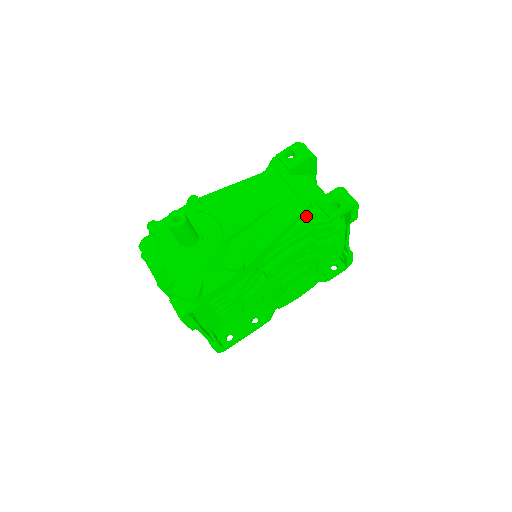
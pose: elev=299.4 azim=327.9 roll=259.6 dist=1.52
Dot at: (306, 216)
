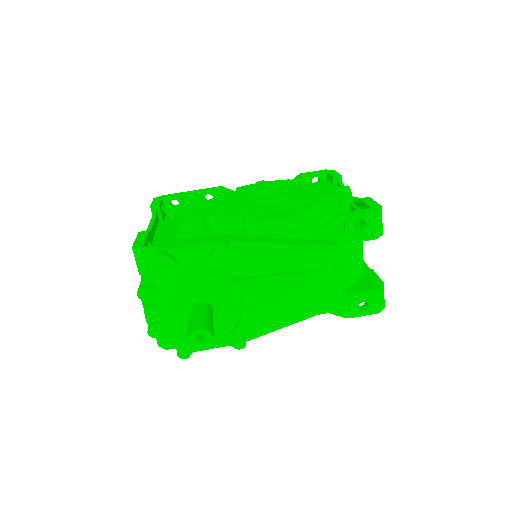
Dot at: occluded
